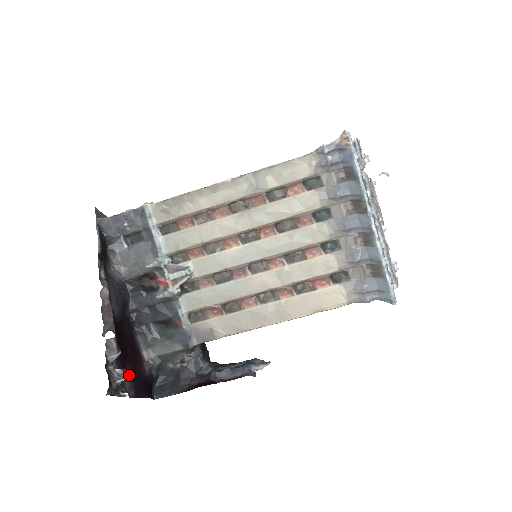
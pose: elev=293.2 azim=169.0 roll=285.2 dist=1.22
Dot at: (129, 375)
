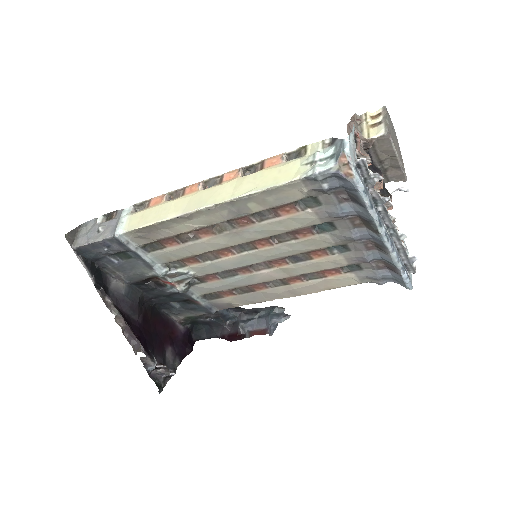
Dot at: (169, 352)
